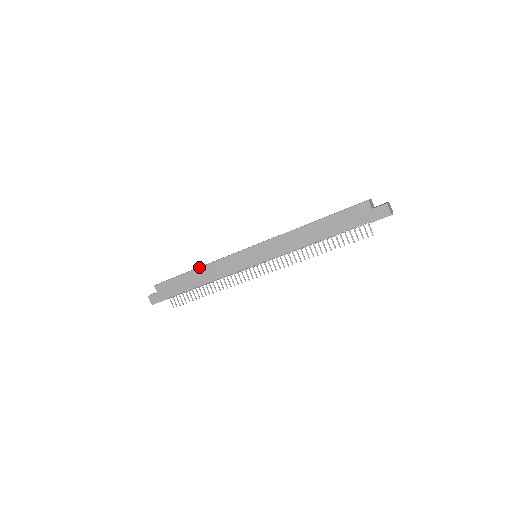
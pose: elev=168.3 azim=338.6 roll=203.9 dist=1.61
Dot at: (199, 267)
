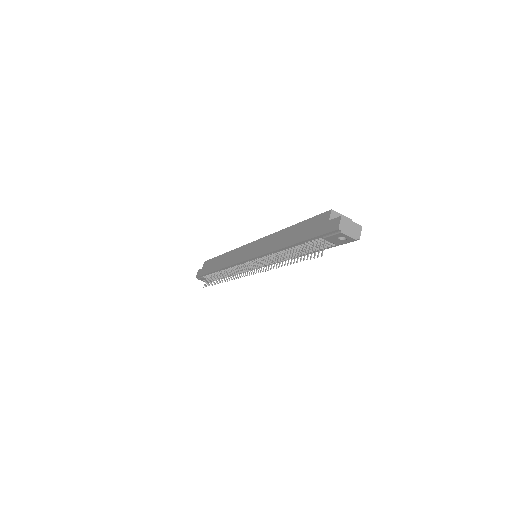
Dot at: occluded
